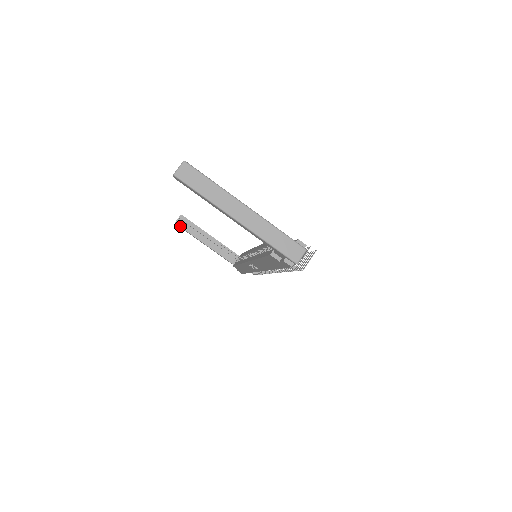
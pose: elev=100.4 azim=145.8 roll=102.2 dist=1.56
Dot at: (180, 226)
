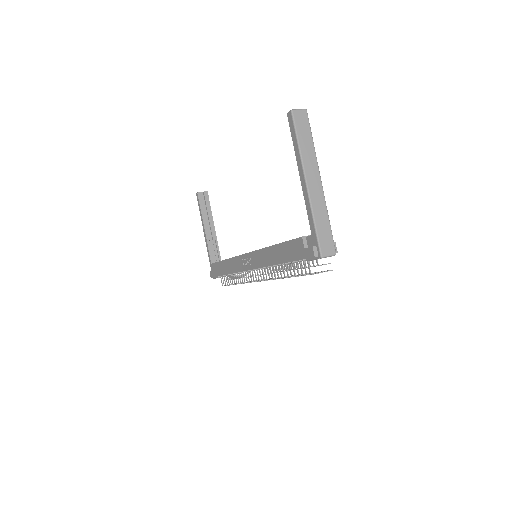
Dot at: (199, 198)
